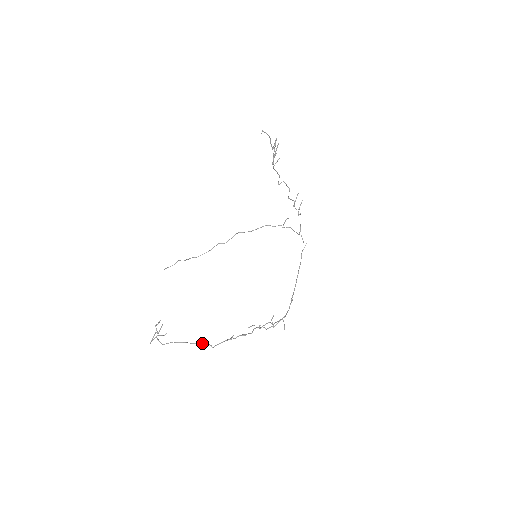
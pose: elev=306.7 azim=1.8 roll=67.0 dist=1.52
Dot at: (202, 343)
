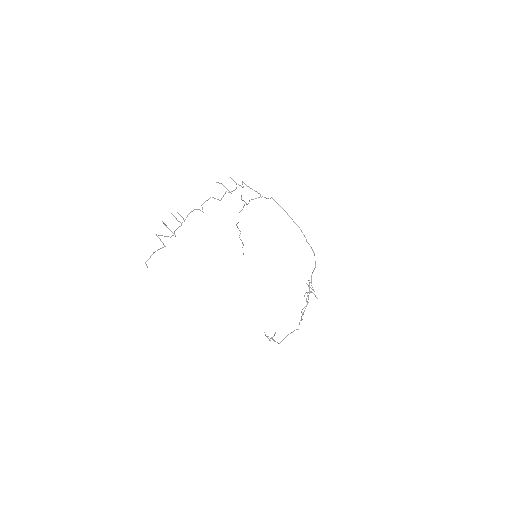
Dot at: occluded
